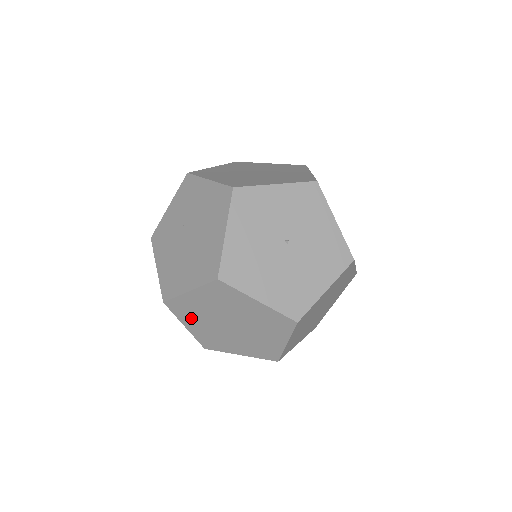
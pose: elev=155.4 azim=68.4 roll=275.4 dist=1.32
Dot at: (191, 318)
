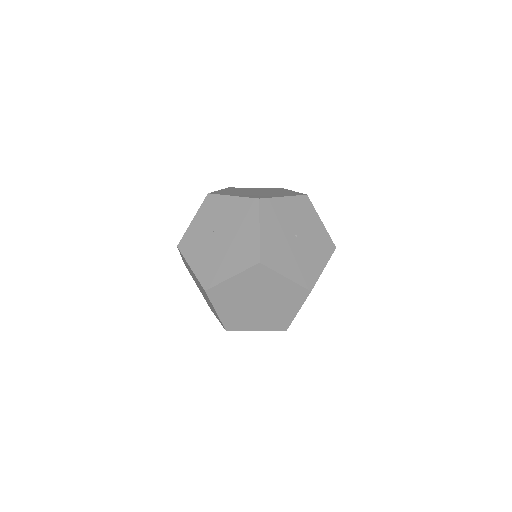
Dot at: (225, 302)
